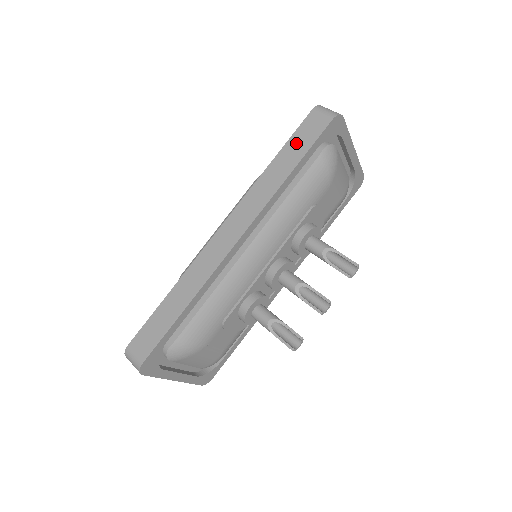
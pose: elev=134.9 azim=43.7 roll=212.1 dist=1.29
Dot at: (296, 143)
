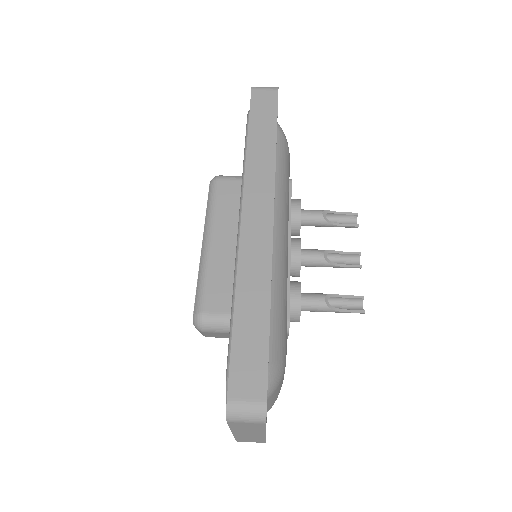
Dot at: (260, 118)
